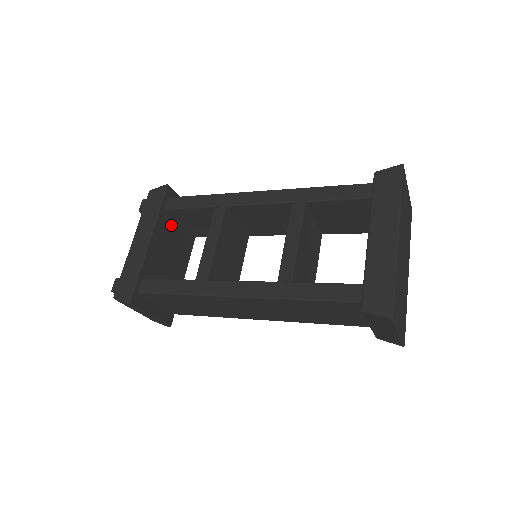
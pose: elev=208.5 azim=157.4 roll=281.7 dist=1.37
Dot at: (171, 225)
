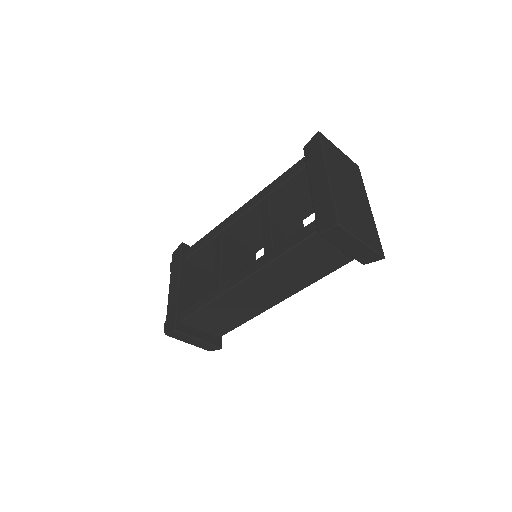
Dot at: (195, 271)
